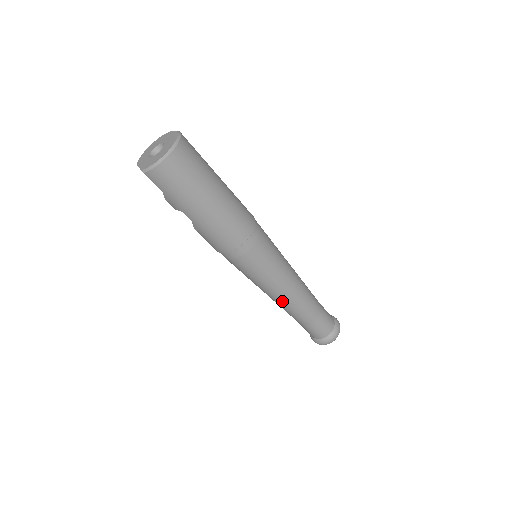
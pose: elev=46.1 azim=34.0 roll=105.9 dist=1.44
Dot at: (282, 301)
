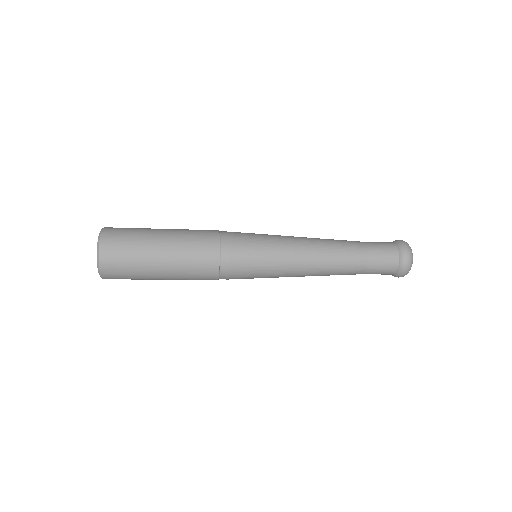
Dot at: occluded
